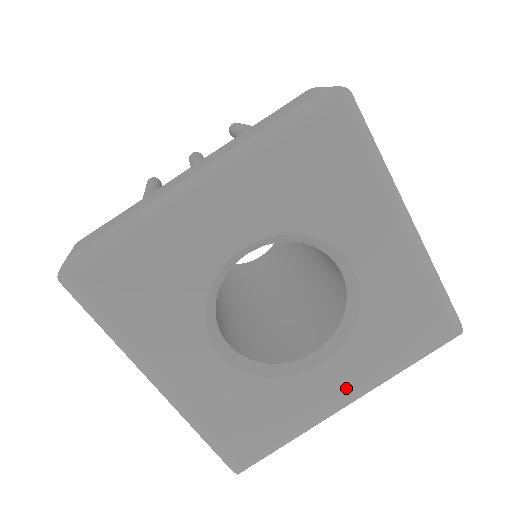
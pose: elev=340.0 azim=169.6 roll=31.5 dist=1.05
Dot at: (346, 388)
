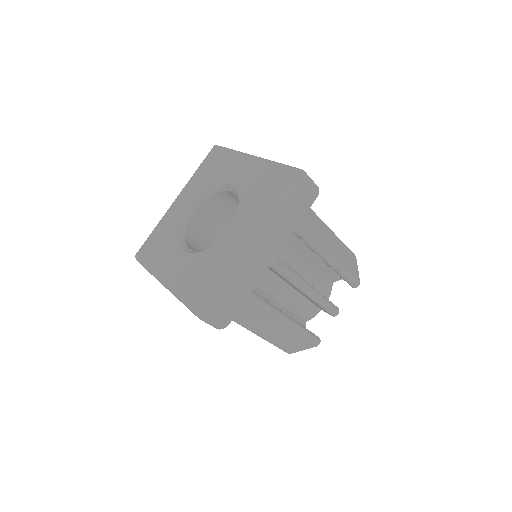
Dot at: (244, 233)
